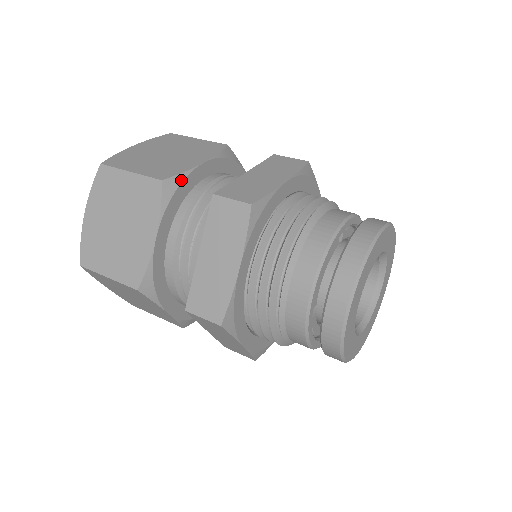
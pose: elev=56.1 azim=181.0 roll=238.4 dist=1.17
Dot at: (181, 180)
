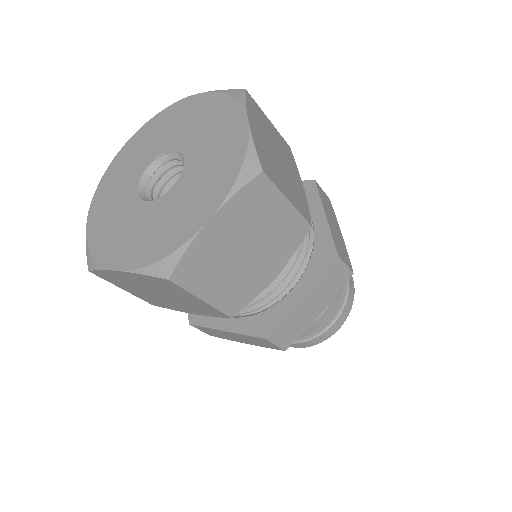
Dot at: occluded
